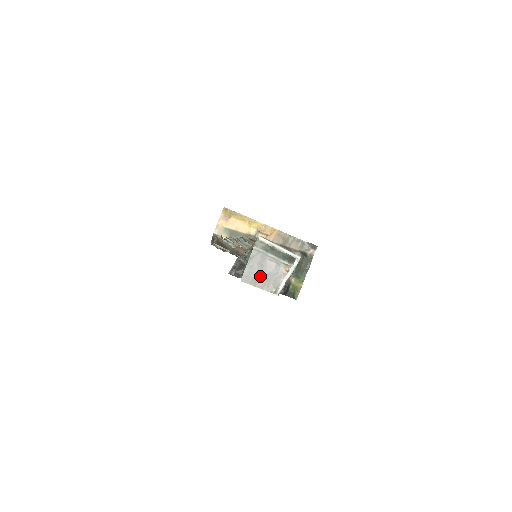
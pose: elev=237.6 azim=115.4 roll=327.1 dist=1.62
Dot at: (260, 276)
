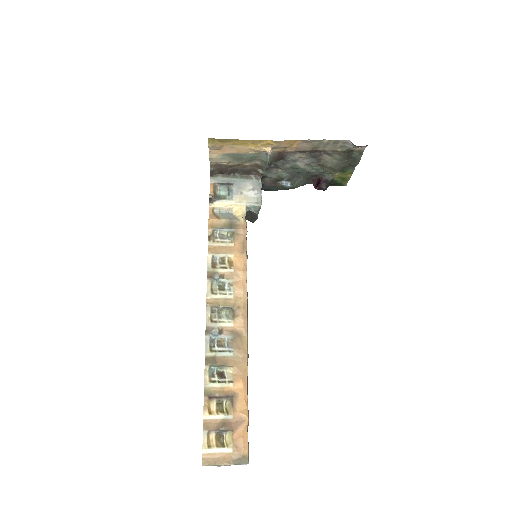
Dot at: occluded
